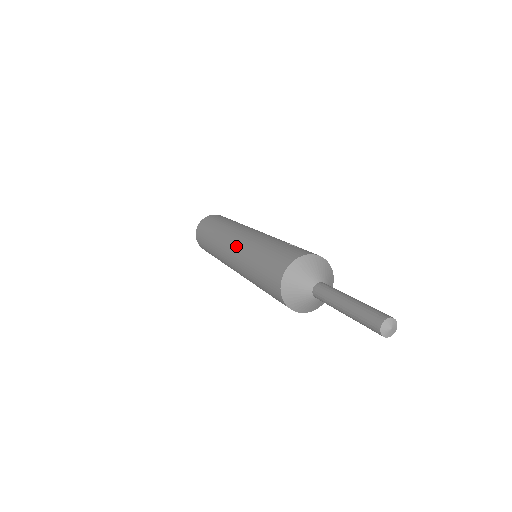
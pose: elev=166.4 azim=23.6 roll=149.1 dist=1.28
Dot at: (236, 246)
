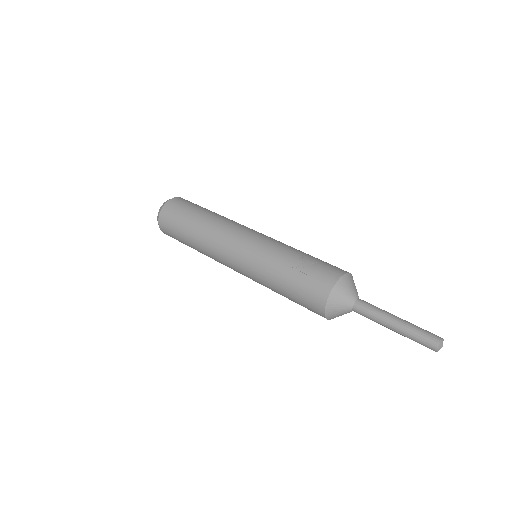
Dot at: (242, 272)
